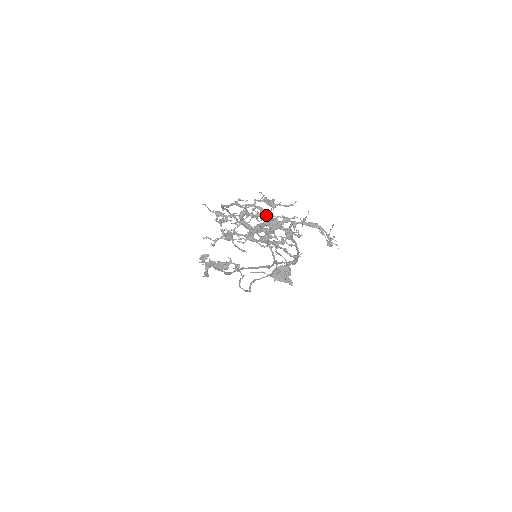
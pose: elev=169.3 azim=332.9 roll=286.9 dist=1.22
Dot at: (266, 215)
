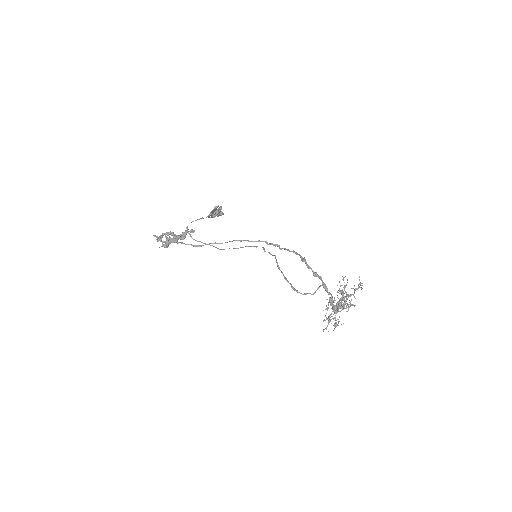
Dot at: (325, 286)
